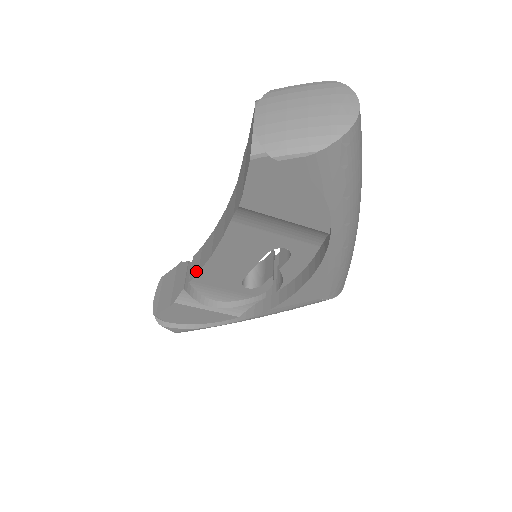
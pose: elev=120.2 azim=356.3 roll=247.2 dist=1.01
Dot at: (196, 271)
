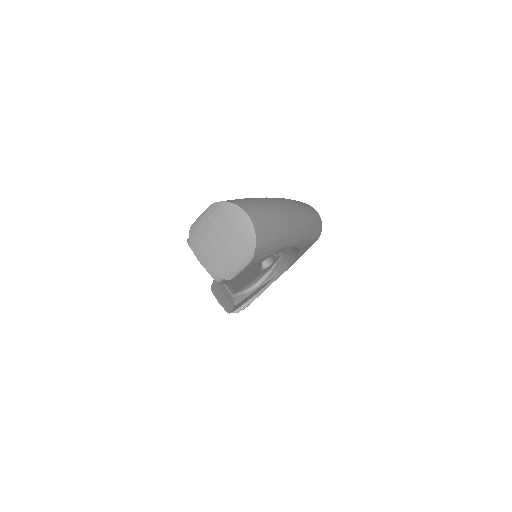
Dot at: (231, 289)
